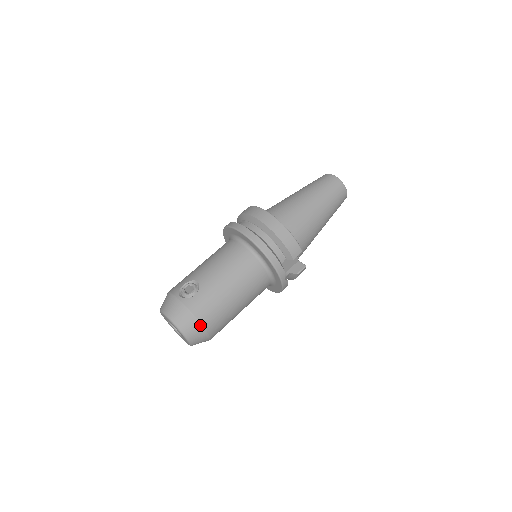
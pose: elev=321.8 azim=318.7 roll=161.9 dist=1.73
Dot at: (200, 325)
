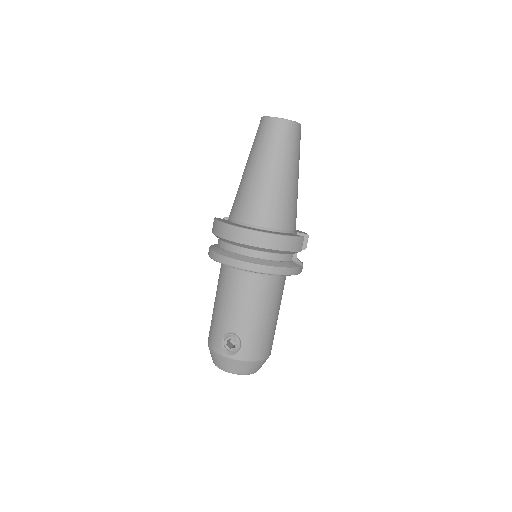
Dot at: (262, 361)
